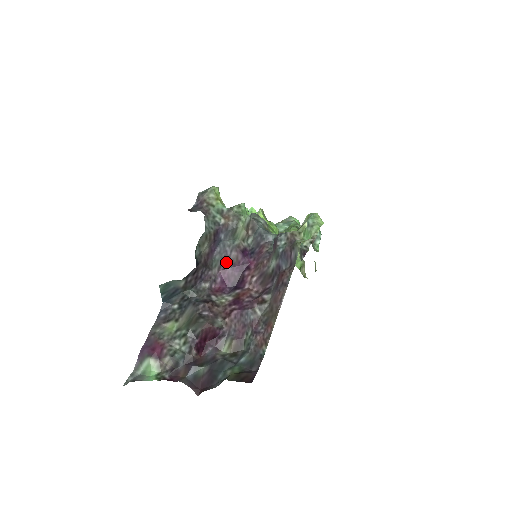
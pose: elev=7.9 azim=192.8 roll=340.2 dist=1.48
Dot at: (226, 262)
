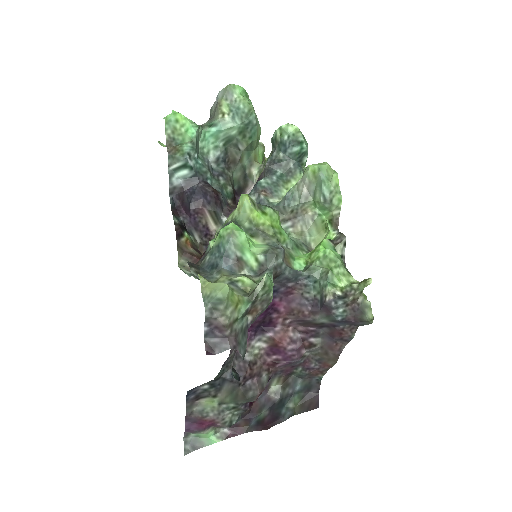
Dot at: occluded
